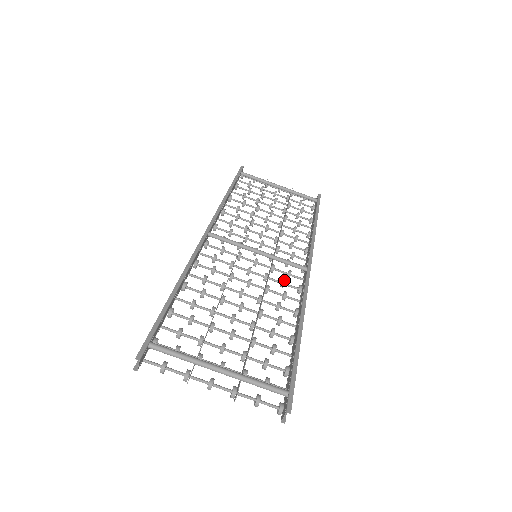
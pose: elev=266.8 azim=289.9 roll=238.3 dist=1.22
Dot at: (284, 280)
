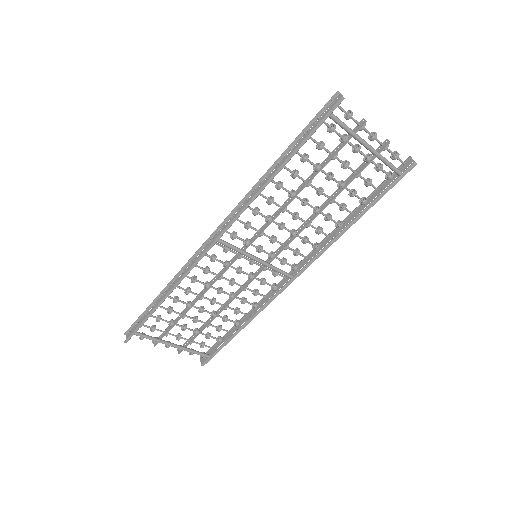
Dot at: (263, 284)
